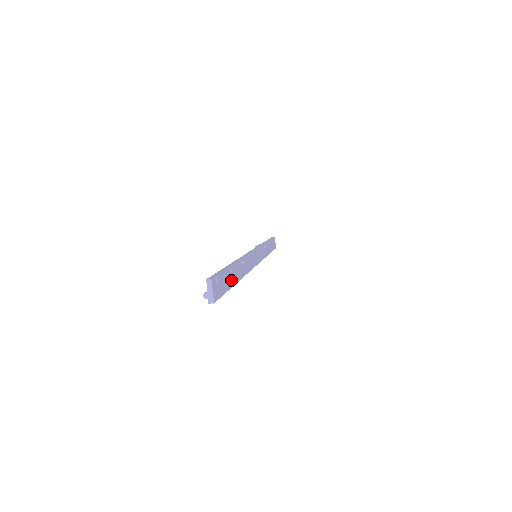
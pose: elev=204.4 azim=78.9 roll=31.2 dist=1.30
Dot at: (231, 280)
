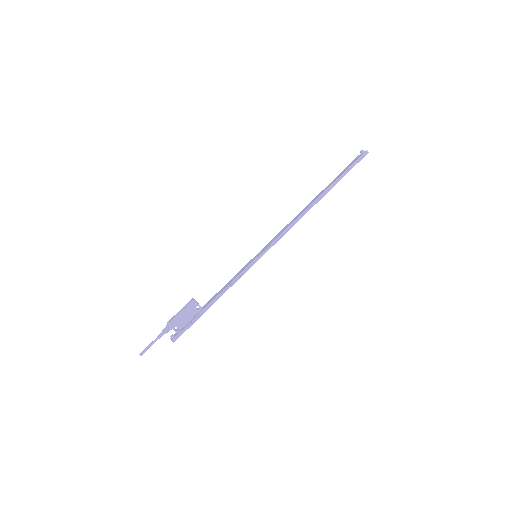
Dot at: (338, 181)
